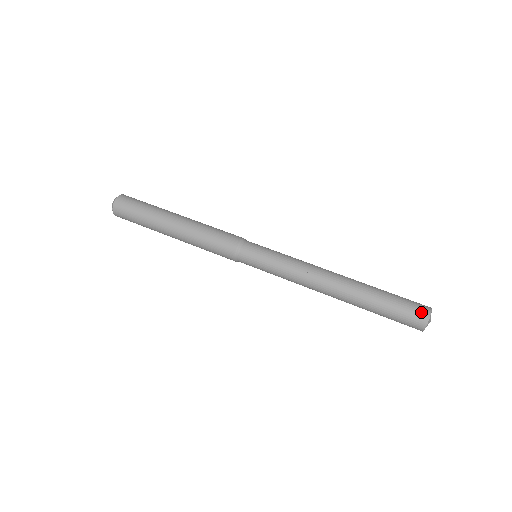
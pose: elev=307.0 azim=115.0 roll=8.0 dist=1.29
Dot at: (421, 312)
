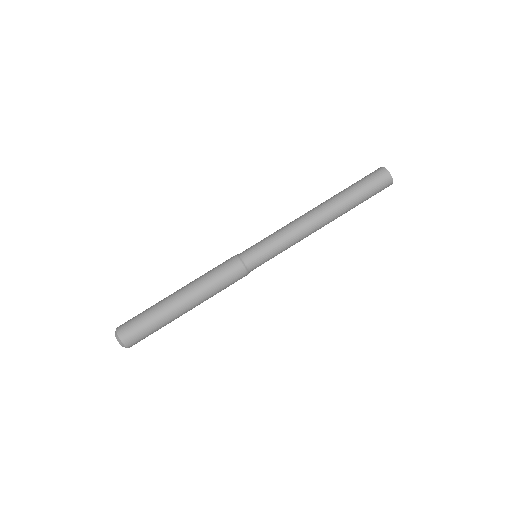
Dot at: (387, 186)
